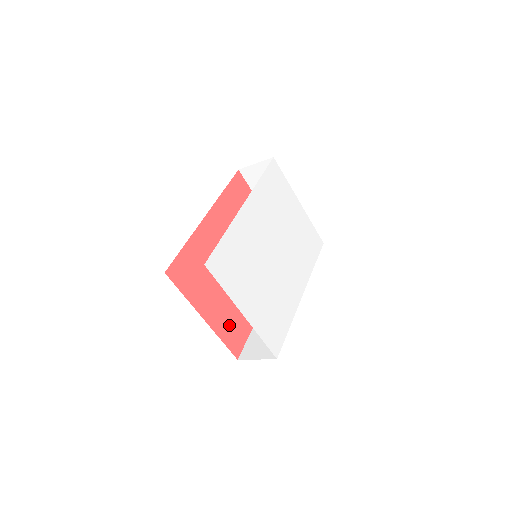
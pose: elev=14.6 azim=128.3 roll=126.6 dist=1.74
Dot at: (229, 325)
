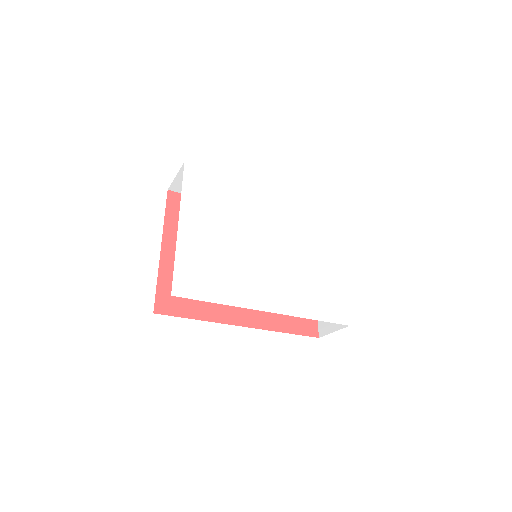
Dot at: occluded
